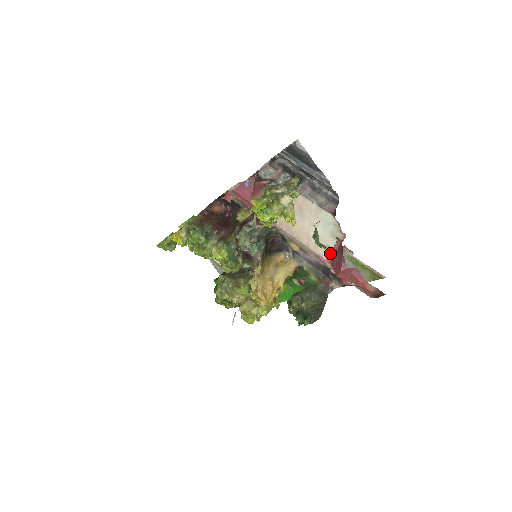
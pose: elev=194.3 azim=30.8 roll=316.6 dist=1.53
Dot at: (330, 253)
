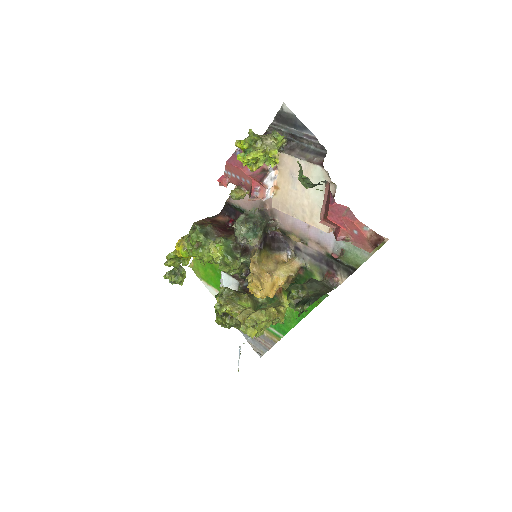
Dot at: (322, 208)
